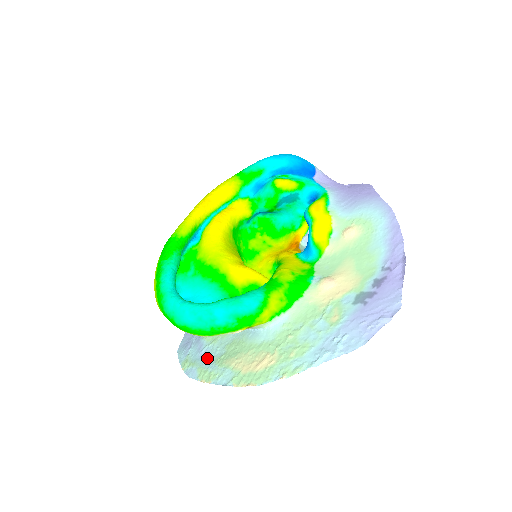
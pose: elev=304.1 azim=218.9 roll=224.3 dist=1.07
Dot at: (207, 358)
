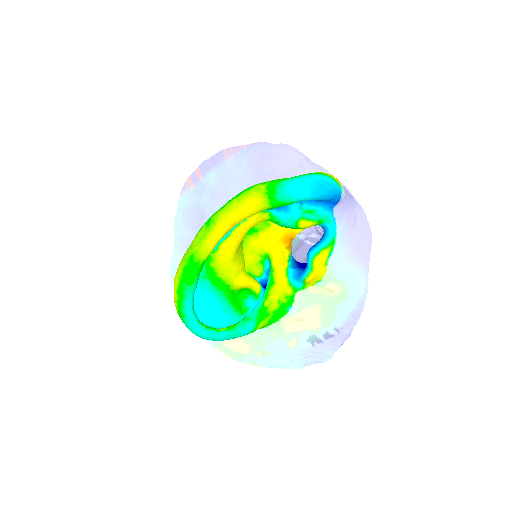
Dot at: occluded
